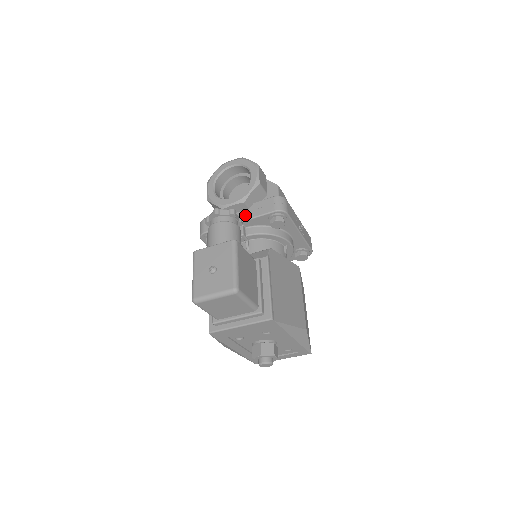
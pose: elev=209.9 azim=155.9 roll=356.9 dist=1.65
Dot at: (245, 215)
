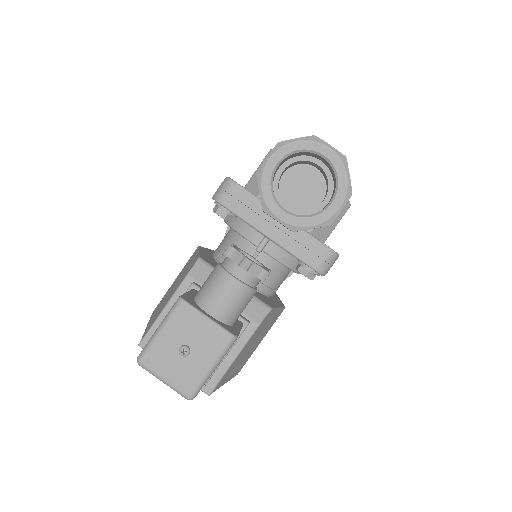
Dot at: (281, 236)
